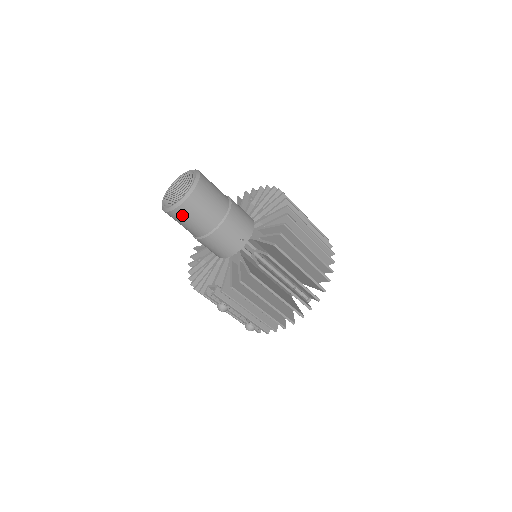
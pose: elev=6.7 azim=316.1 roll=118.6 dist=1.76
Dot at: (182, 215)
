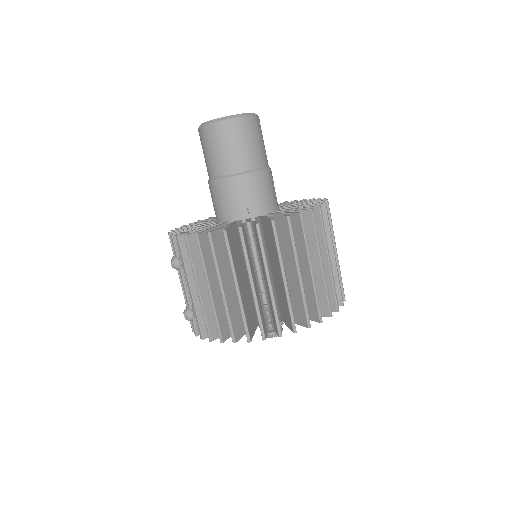
Dot at: (209, 137)
